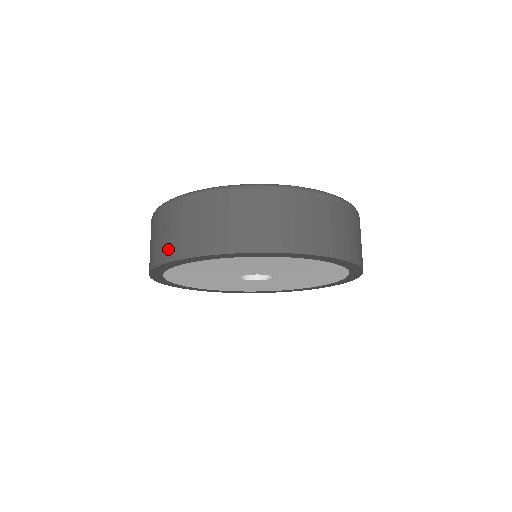
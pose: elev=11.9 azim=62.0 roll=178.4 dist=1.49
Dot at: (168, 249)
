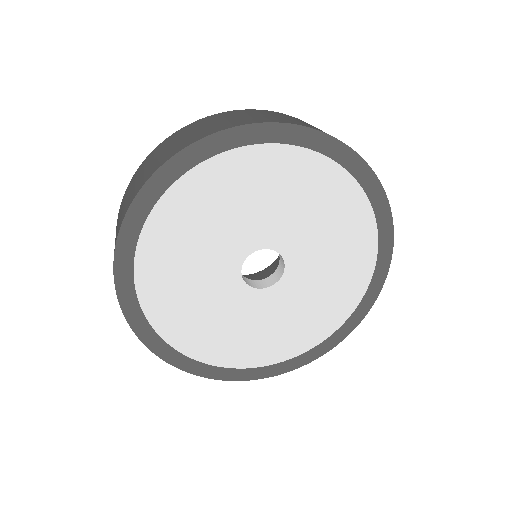
Dot at: (128, 202)
